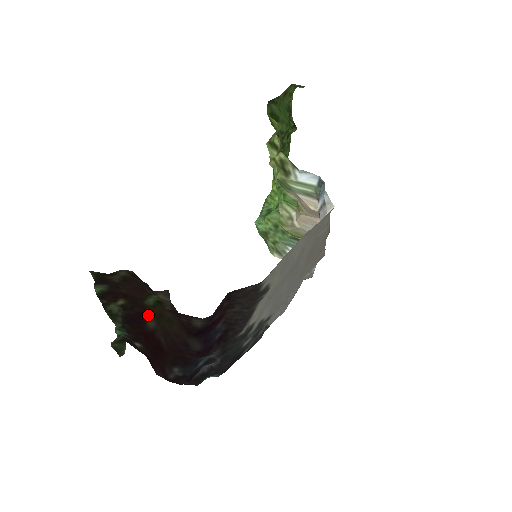
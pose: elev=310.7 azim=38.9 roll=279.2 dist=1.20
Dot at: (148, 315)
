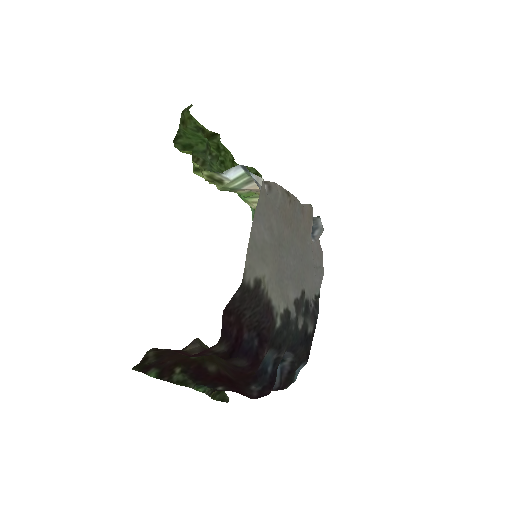
Dot at: (203, 364)
